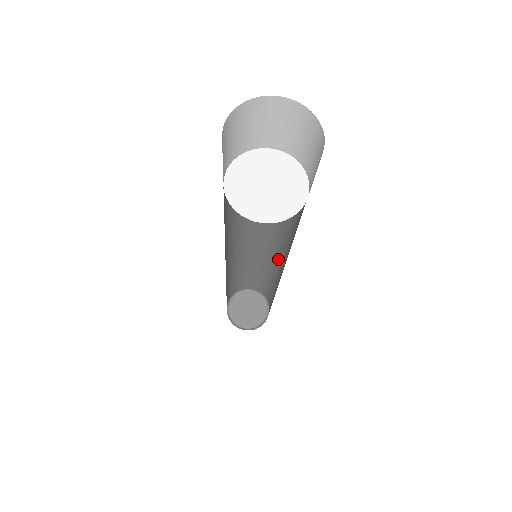
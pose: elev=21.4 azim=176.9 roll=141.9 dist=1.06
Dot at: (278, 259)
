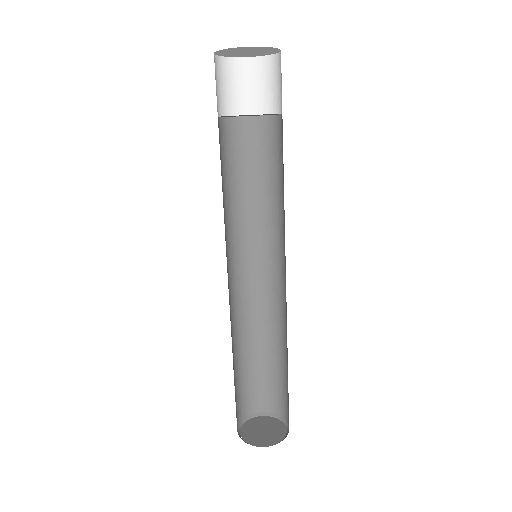
Dot at: (281, 289)
